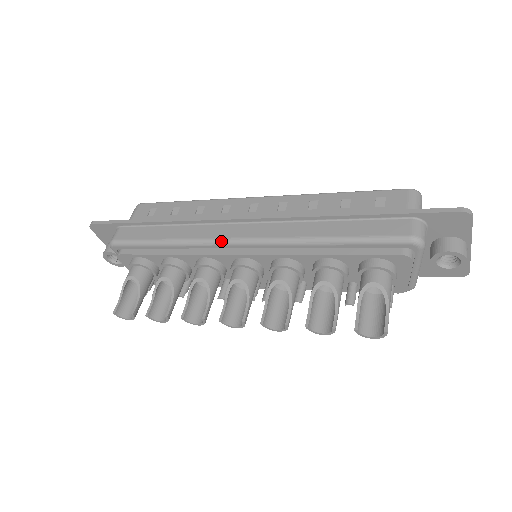
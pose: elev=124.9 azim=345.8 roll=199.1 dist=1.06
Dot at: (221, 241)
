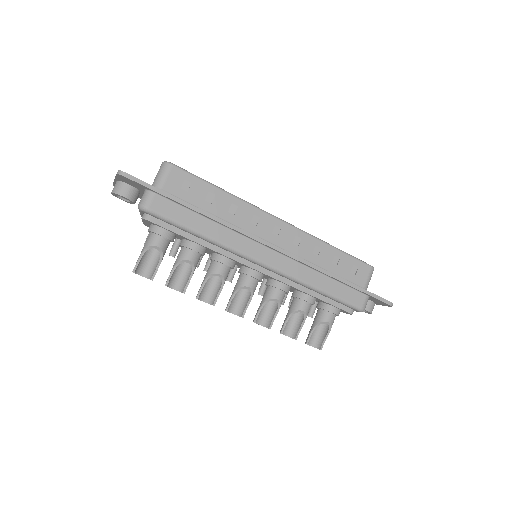
Dot at: (250, 258)
